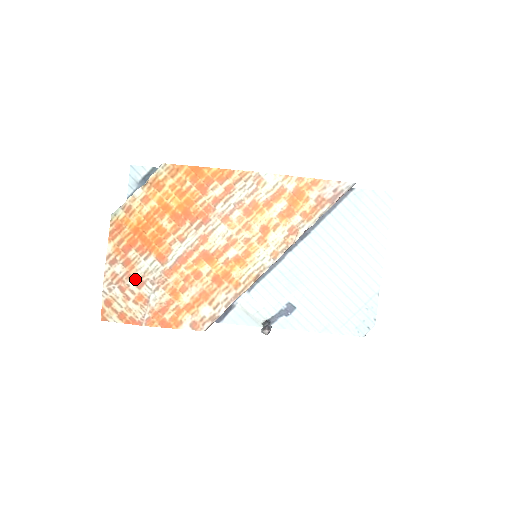
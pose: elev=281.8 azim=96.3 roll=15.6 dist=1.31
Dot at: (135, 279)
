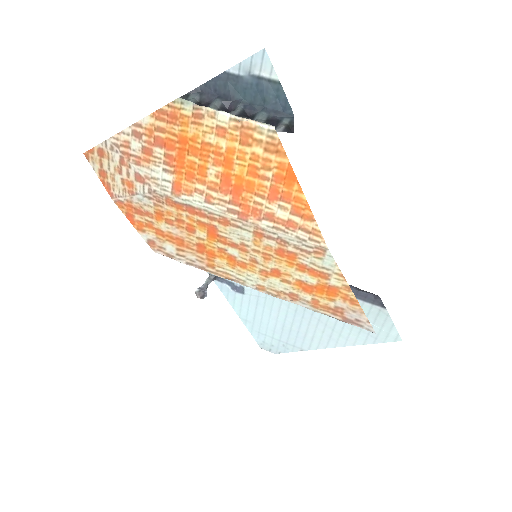
Dot at: (140, 171)
